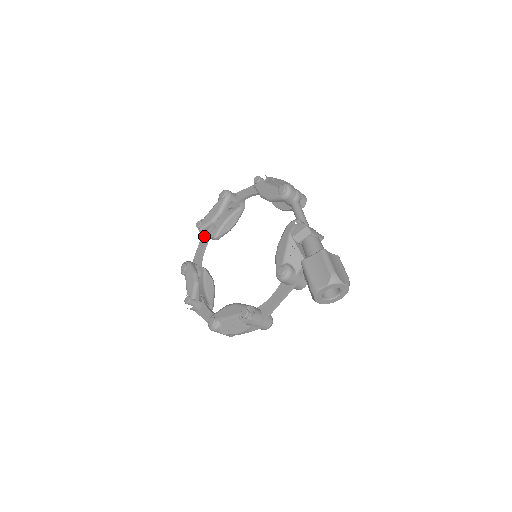
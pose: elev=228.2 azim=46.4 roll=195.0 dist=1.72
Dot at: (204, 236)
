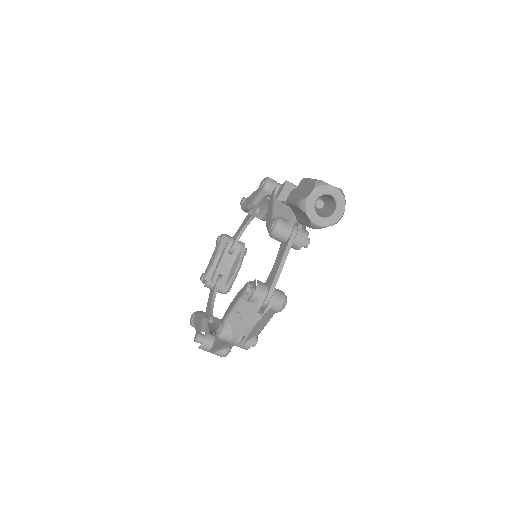
Dot at: (212, 290)
